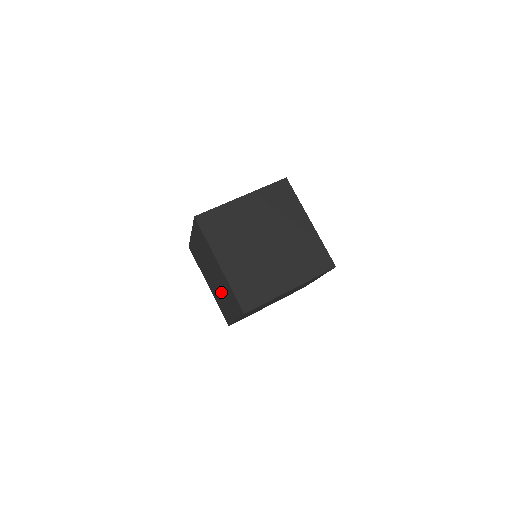
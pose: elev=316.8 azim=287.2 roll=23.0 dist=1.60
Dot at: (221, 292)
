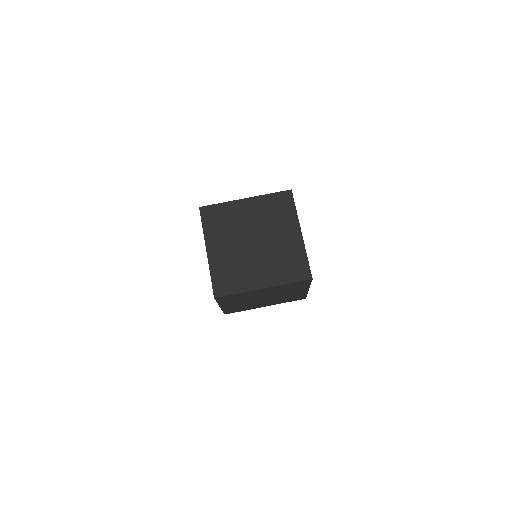
Dot at: occluded
